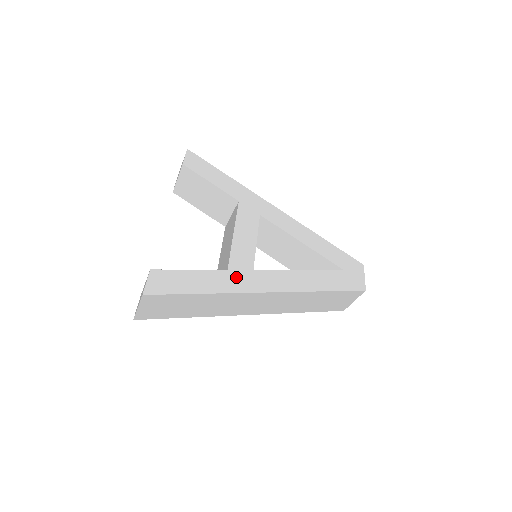
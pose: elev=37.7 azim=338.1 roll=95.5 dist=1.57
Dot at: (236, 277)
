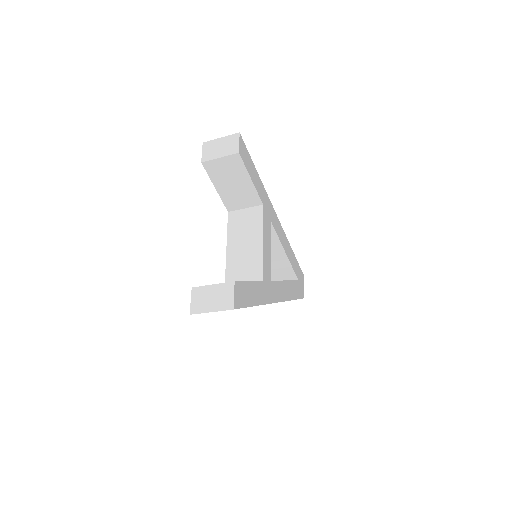
Dot at: (266, 288)
